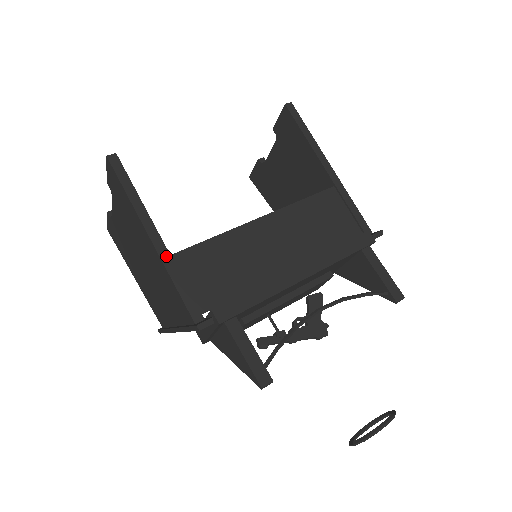
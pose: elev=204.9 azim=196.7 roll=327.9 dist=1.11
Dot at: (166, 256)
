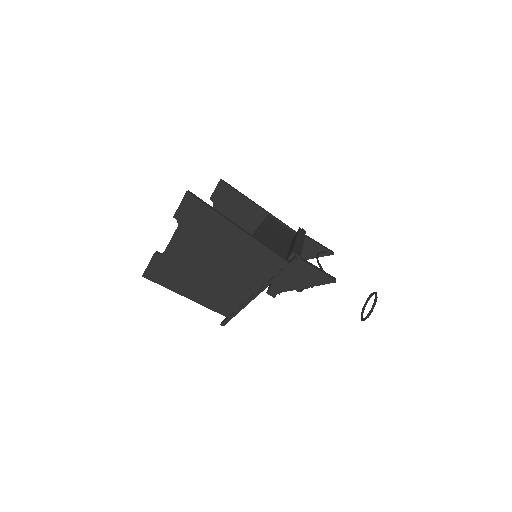
Dot at: (251, 235)
